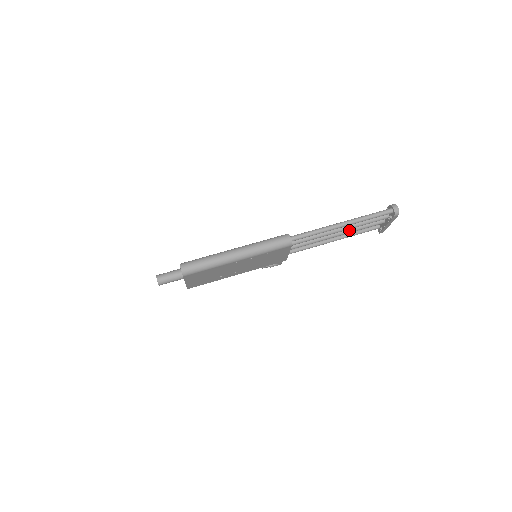
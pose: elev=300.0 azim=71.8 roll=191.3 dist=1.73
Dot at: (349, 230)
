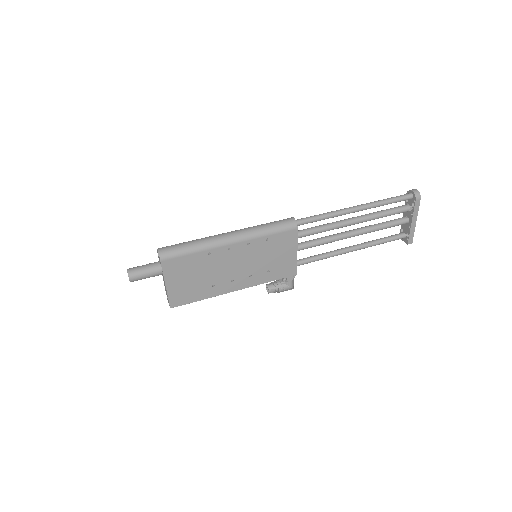
Dot at: (367, 228)
